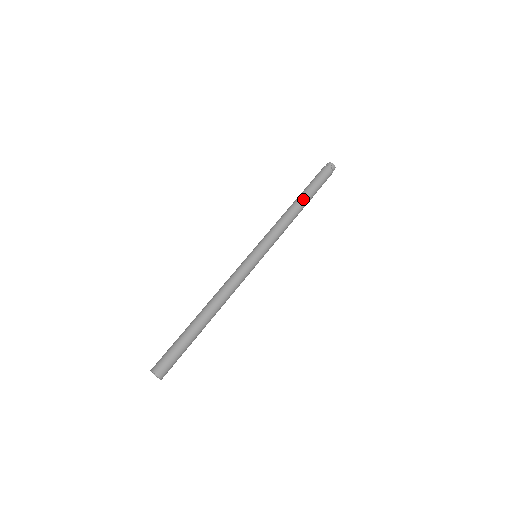
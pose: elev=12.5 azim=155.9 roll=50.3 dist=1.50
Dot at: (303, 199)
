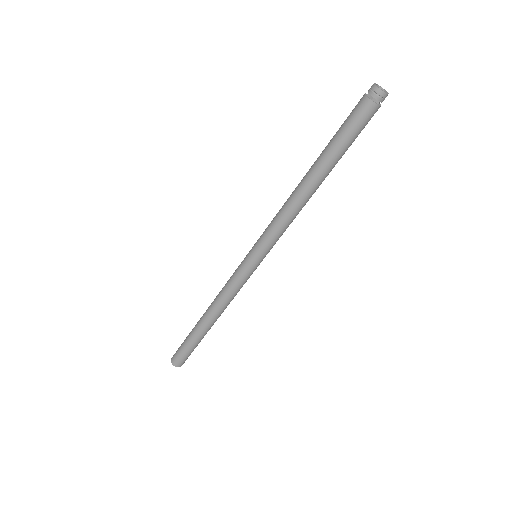
Dot at: (319, 174)
